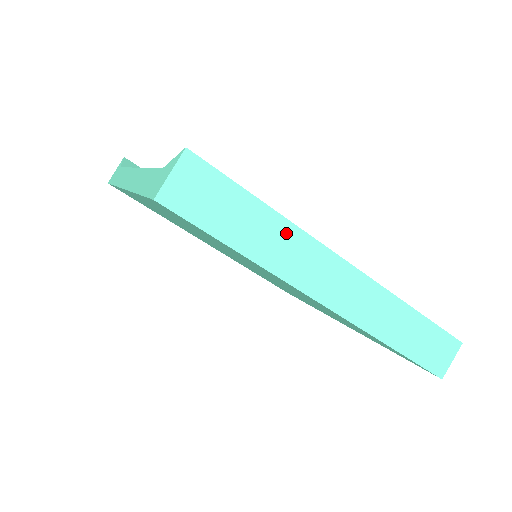
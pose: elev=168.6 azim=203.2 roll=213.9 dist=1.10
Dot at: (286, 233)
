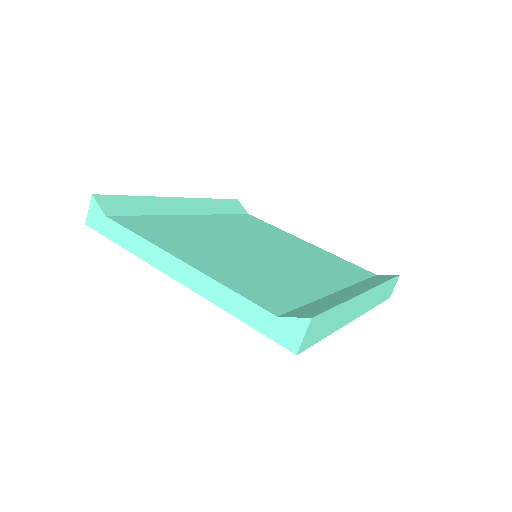
Dot at: (345, 307)
